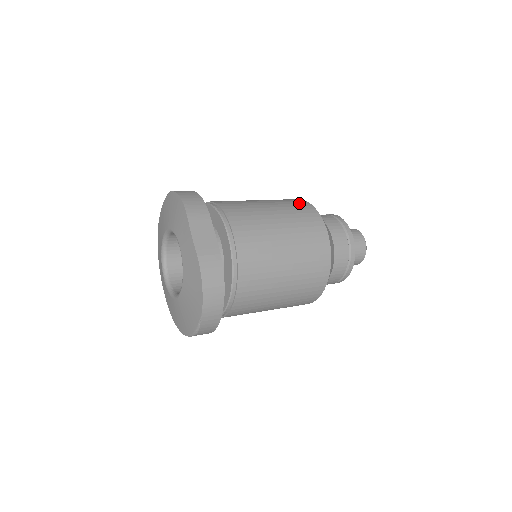
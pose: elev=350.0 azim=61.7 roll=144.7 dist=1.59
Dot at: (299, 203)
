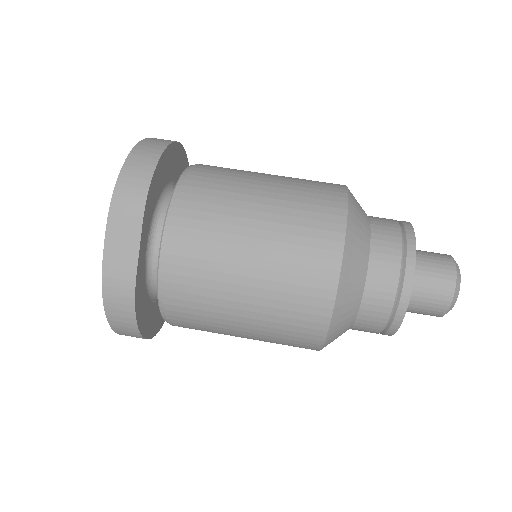
Dot at: (324, 219)
